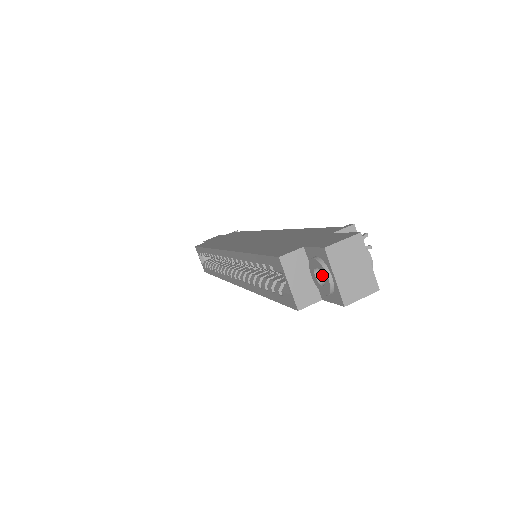
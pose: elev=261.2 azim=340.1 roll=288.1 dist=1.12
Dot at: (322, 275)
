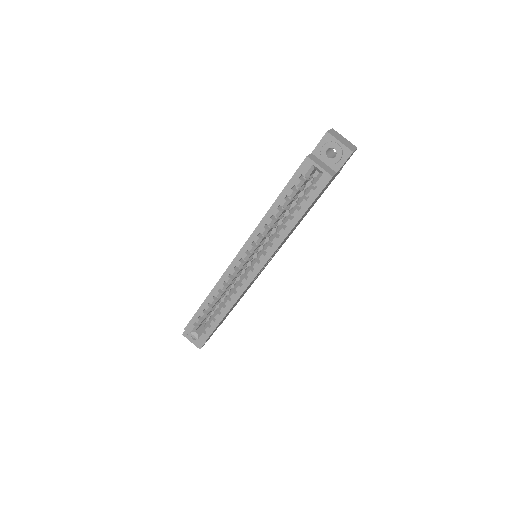
Dot at: (330, 157)
